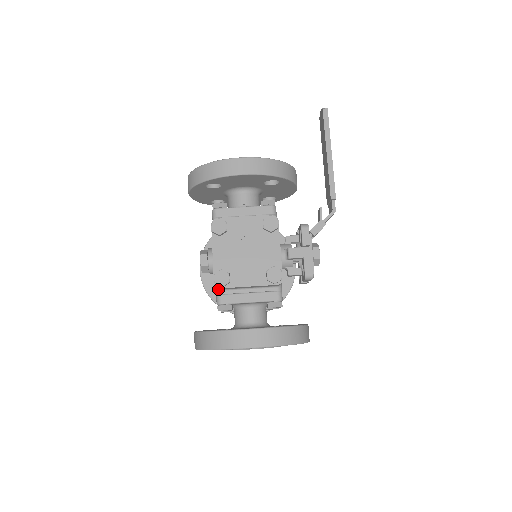
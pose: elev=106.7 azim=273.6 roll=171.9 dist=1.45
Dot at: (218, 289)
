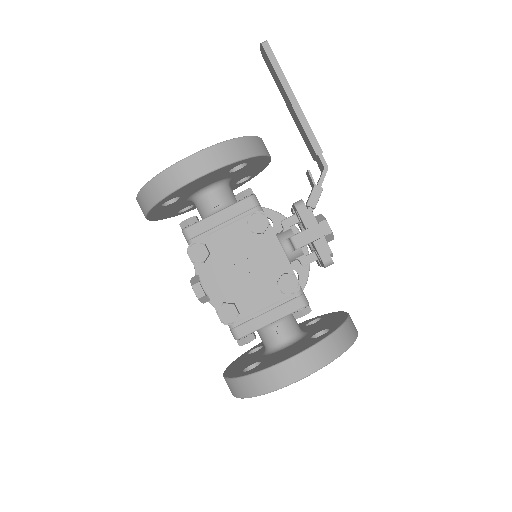
Dot at: occluded
